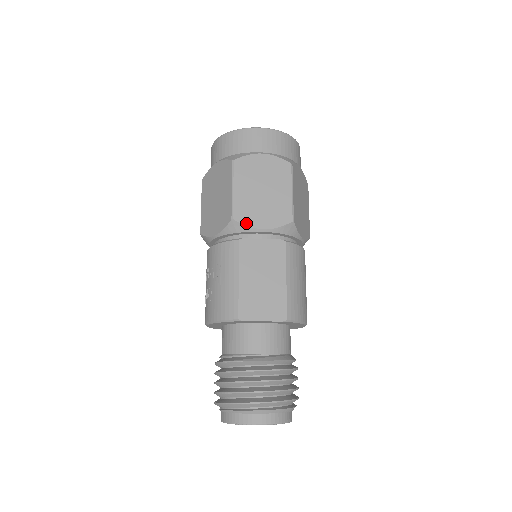
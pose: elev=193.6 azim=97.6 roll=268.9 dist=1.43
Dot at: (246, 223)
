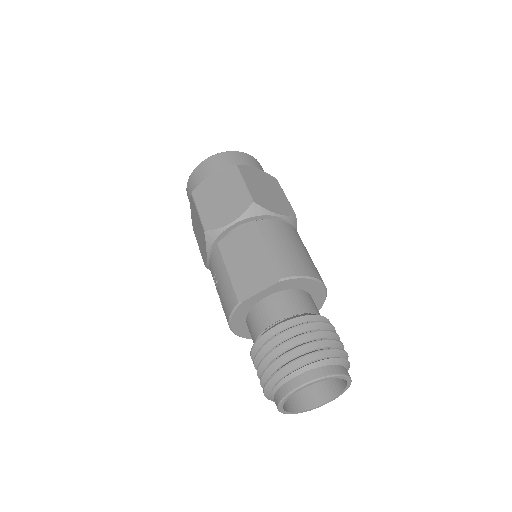
Dot at: (216, 227)
